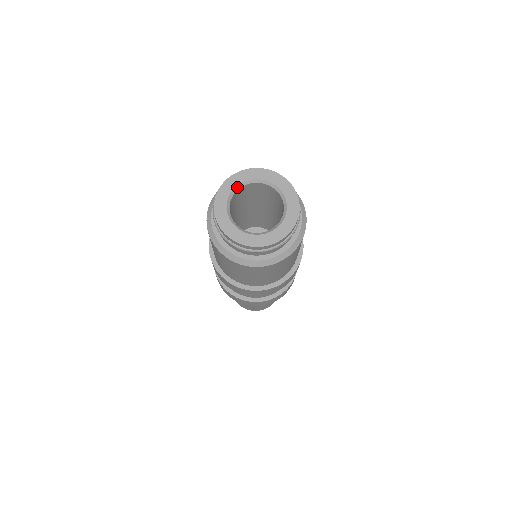
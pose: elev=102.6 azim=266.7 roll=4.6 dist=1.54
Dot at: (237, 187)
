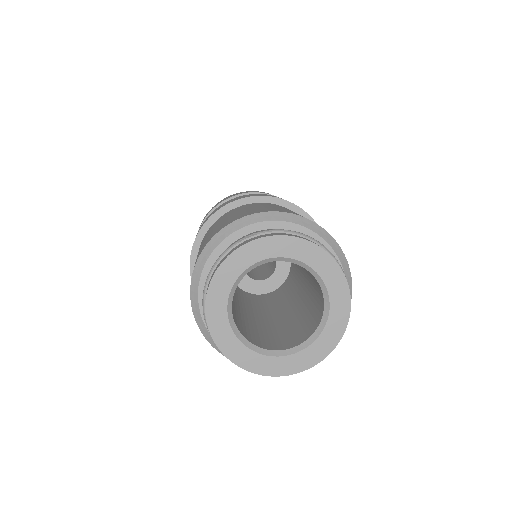
Dot at: (252, 266)
